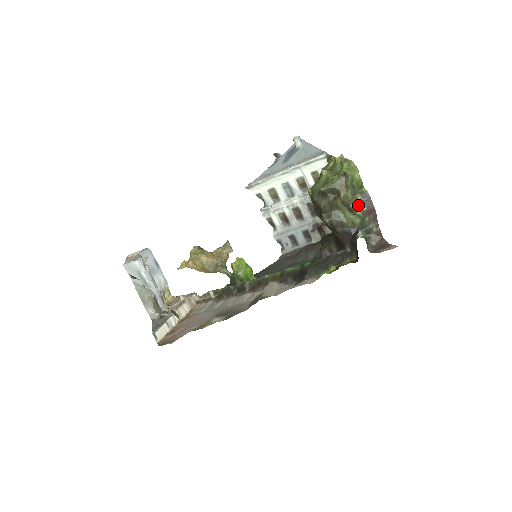
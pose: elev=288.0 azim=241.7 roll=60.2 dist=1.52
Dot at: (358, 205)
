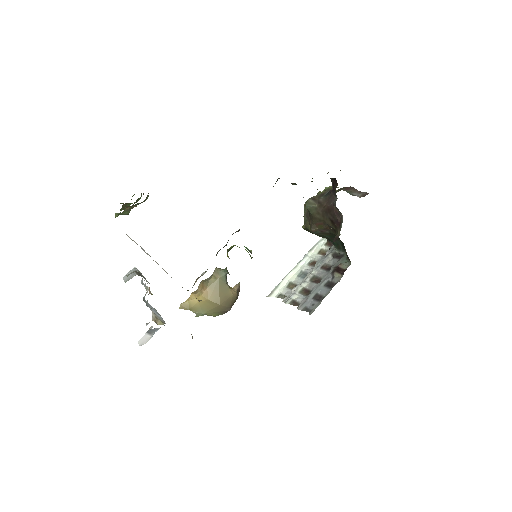
Dot at: occluded
